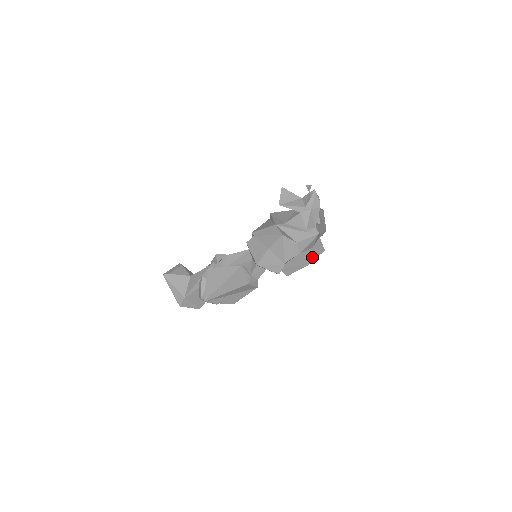
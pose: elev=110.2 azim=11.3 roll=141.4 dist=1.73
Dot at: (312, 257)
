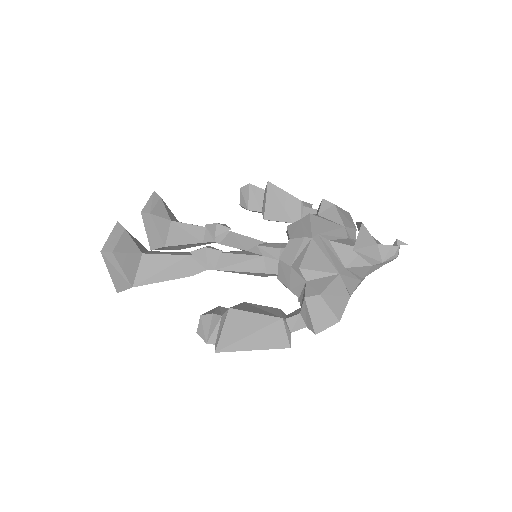
Dot at: occluded
